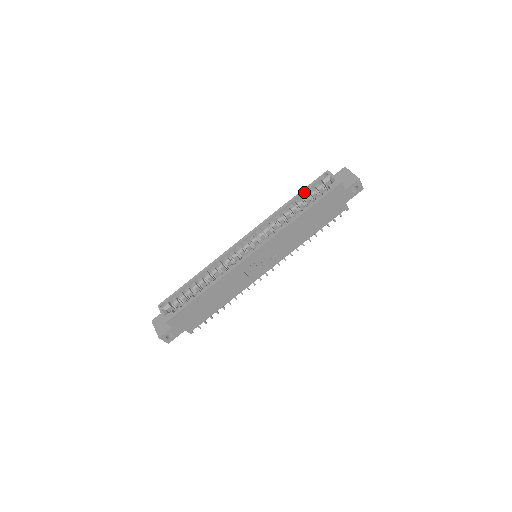
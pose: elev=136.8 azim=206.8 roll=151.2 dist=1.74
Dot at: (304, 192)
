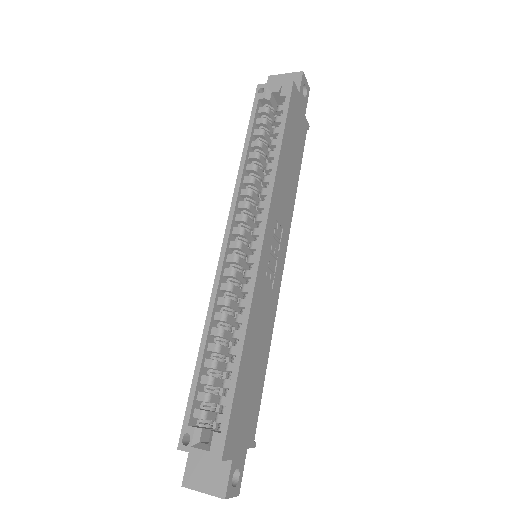
Dot at: (253, 127)
